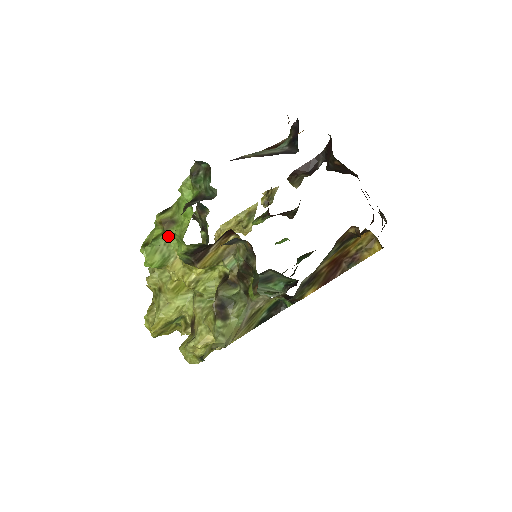
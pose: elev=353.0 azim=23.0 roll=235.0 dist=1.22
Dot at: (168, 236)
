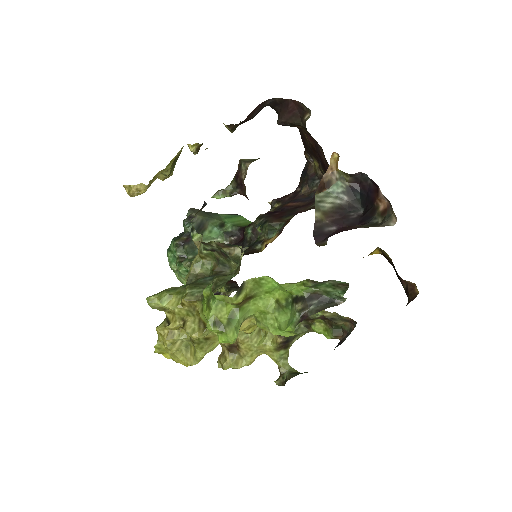
Dot at: (245, 312)
